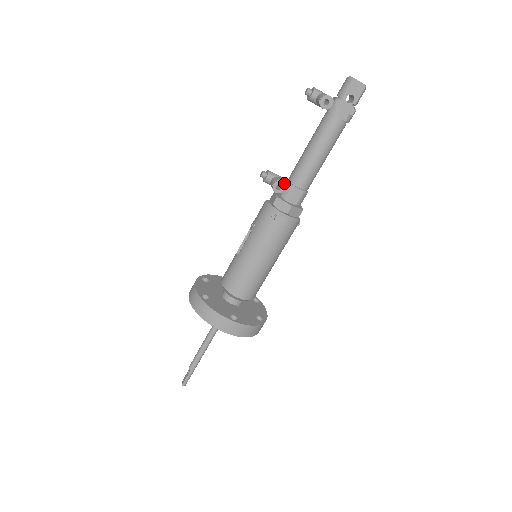
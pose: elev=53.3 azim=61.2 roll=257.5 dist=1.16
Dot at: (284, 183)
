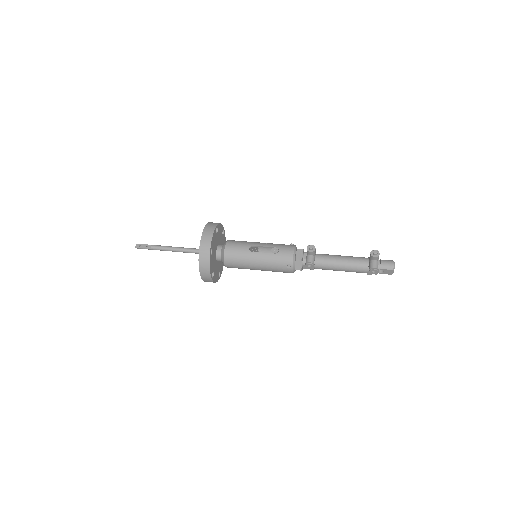
Dot at: occluded
